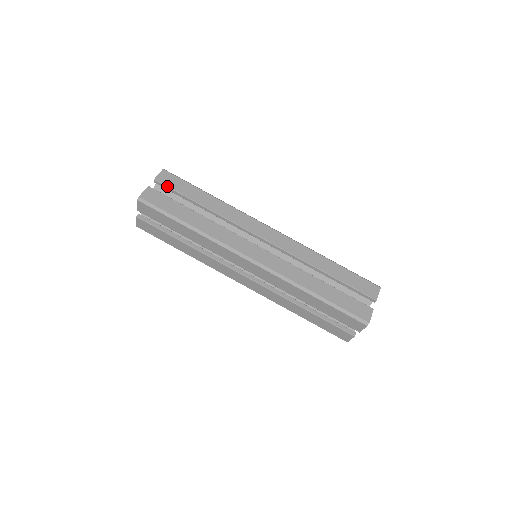
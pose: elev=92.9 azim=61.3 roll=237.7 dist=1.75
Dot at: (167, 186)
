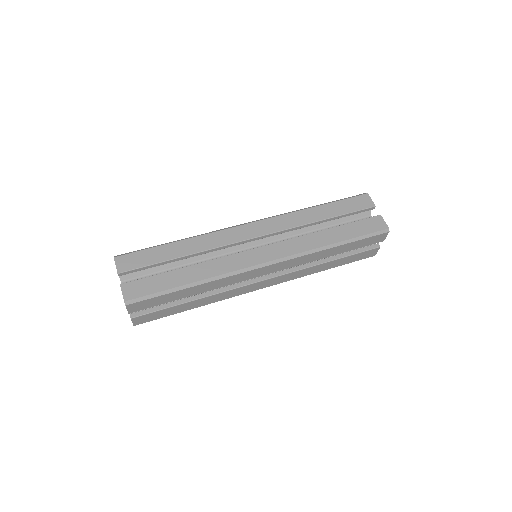
Dot at: occluded
